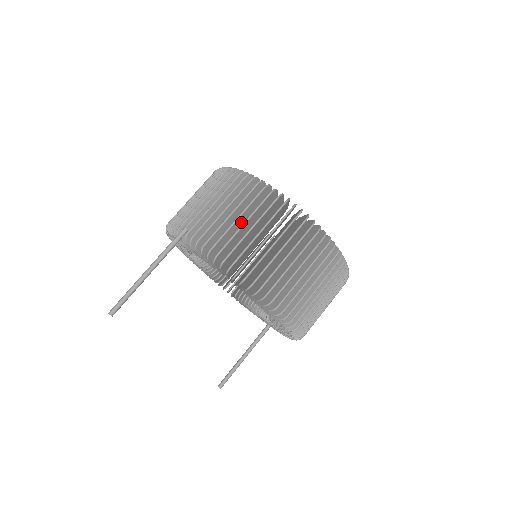
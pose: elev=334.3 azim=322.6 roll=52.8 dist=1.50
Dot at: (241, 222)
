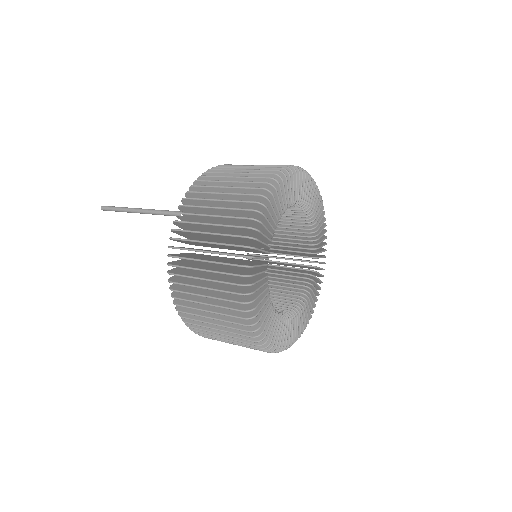
Dot at: occluded
